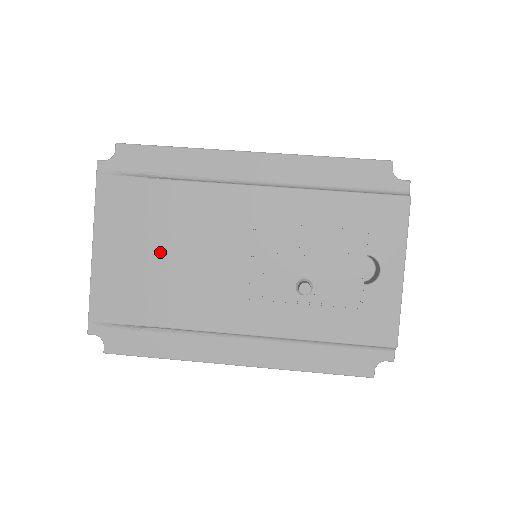
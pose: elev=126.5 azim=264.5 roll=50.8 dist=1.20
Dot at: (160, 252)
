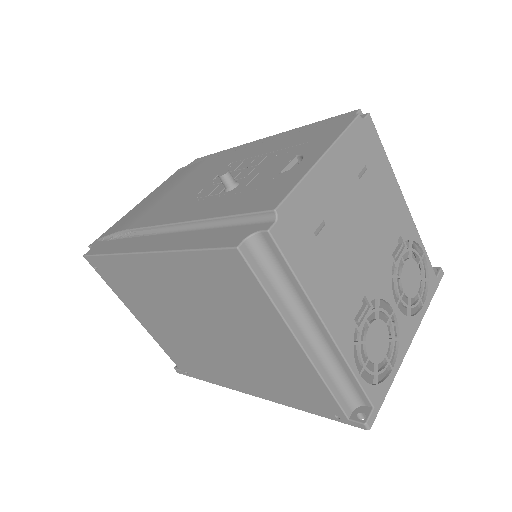
Dot at: (165, 192)
